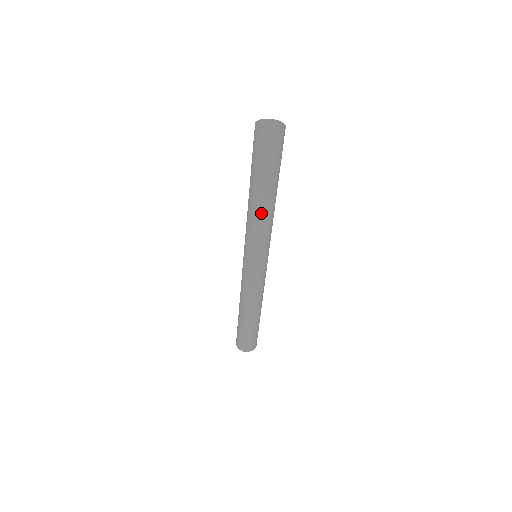
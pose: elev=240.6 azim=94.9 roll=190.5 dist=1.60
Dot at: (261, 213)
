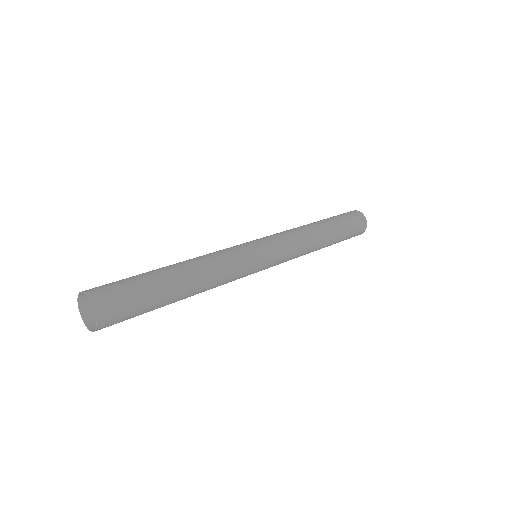
Dot at: (314, 233)
